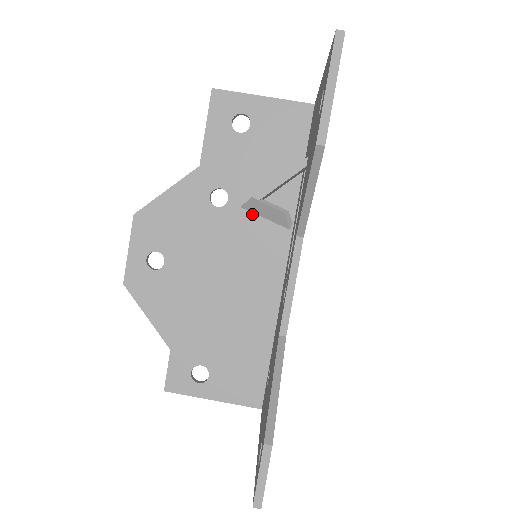
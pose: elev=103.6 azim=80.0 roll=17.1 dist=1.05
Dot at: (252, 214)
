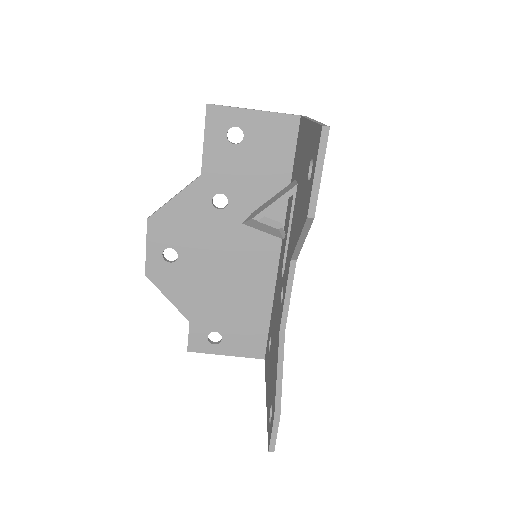
Dot at: (249, 214)
